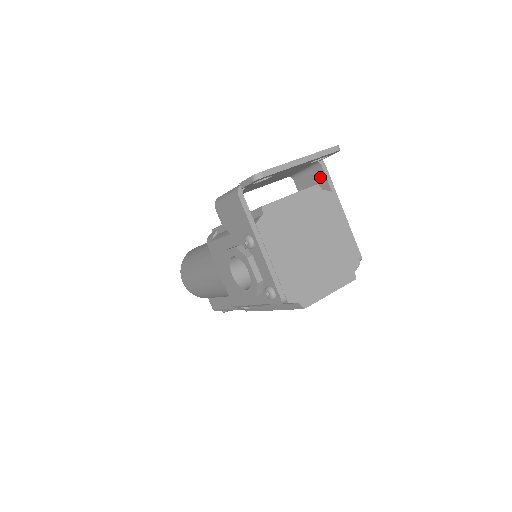
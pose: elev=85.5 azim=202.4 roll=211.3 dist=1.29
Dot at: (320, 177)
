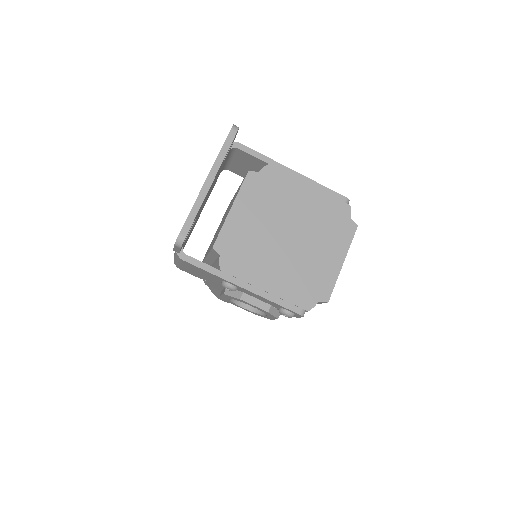
Dot at: (246, 158)
